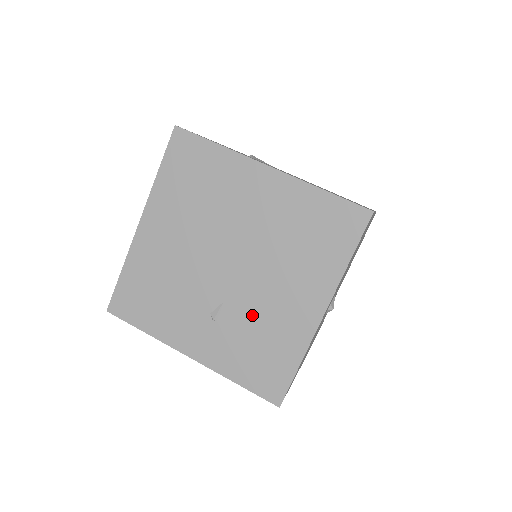
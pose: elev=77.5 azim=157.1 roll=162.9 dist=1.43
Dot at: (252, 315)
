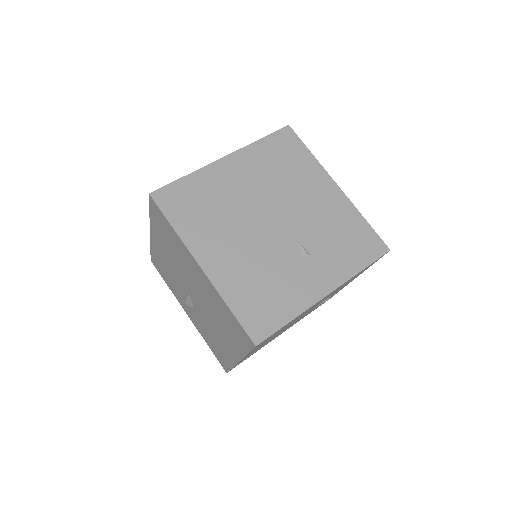
Dot at: (318, 228)
